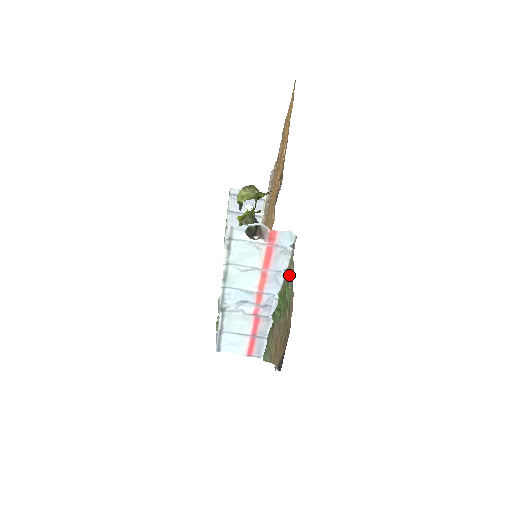
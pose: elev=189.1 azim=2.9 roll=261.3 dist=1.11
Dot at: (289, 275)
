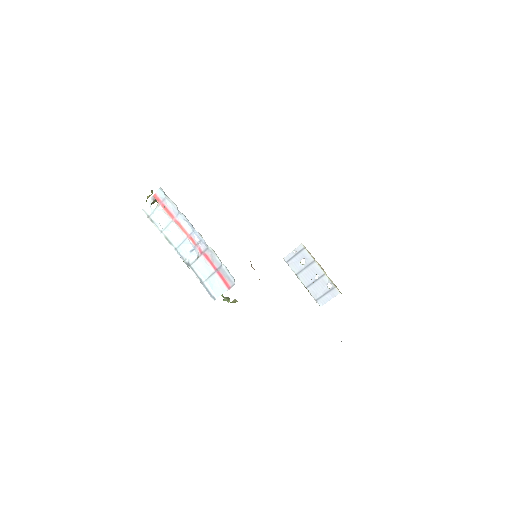
Dot at: occluded
